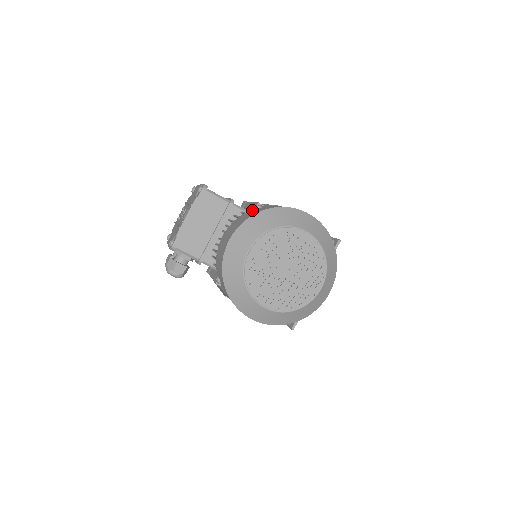
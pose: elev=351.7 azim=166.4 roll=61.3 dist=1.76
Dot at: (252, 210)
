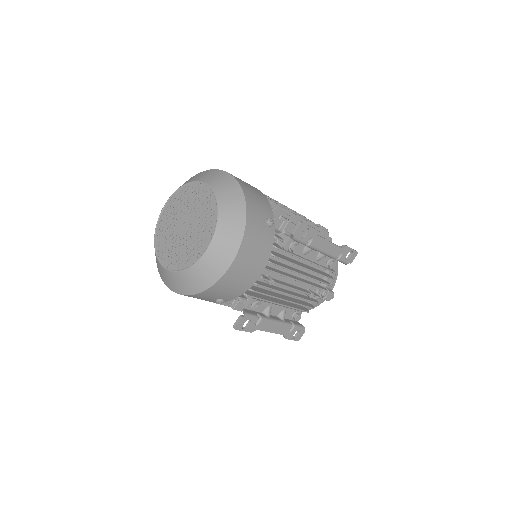
Dot at: occluded
